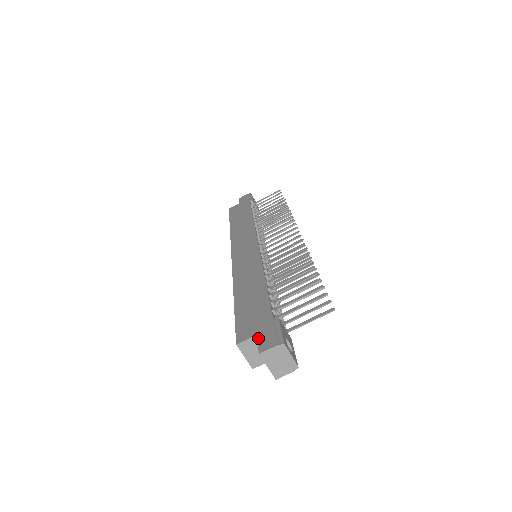
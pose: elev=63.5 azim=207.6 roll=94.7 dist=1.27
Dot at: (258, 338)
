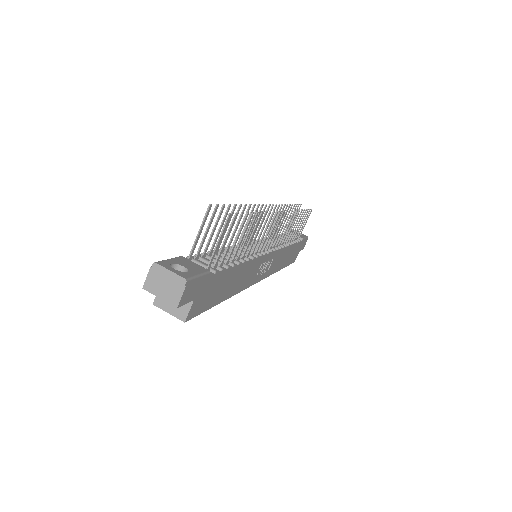
Dot at: occluded
